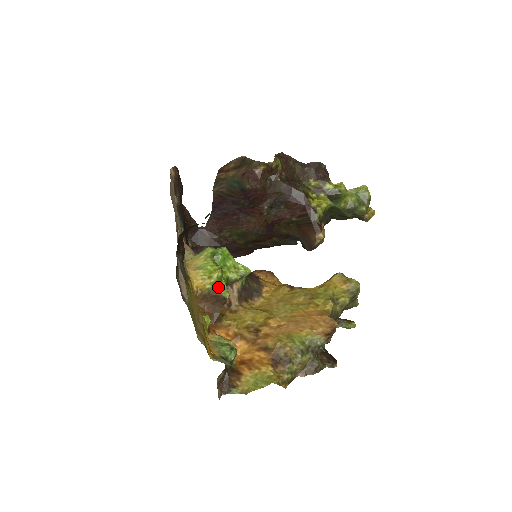
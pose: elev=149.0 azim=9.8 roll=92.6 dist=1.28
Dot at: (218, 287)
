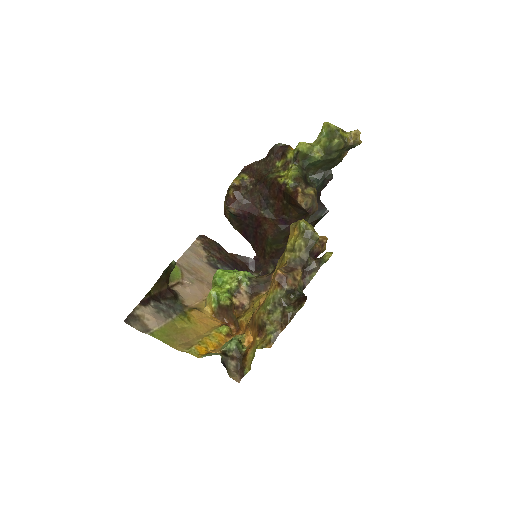
Dot at: (219, 301)
